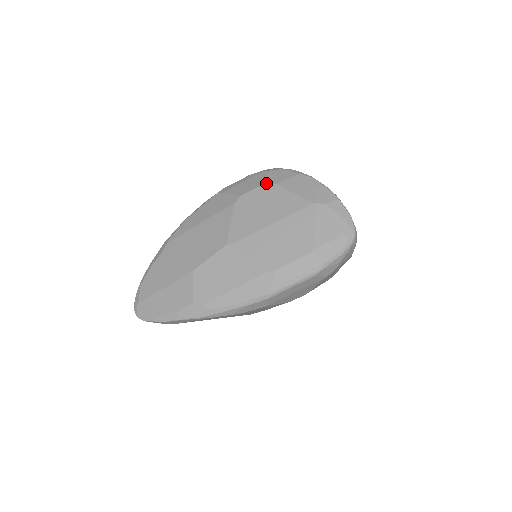
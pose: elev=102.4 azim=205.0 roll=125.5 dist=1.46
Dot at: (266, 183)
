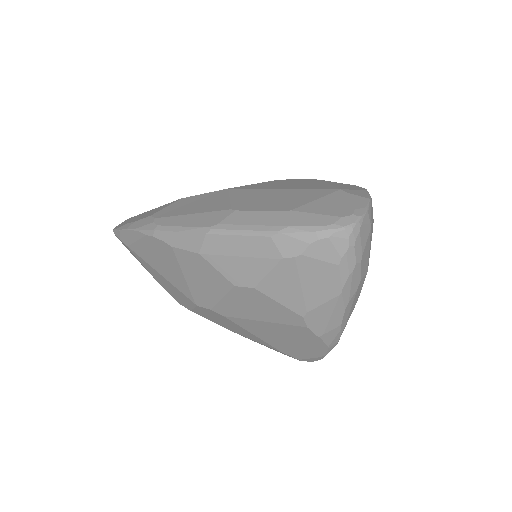
Dot at: (316, 179)
